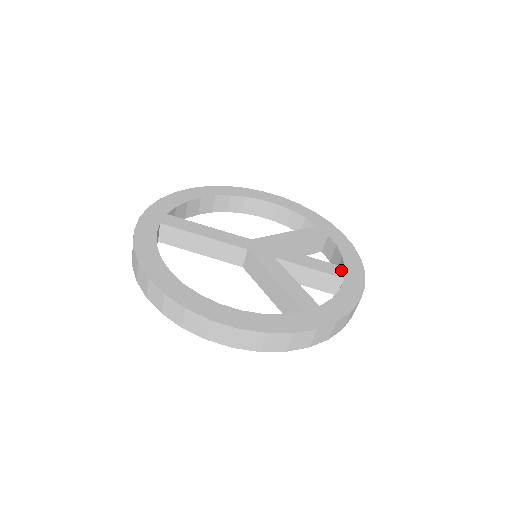
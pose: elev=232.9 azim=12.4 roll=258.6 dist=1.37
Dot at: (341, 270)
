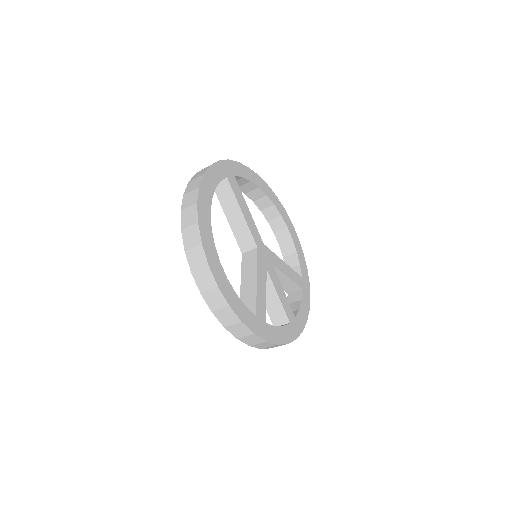
Dot at: (292, 316)
